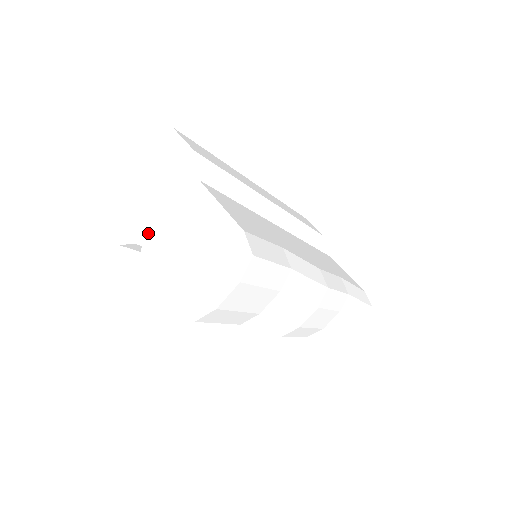
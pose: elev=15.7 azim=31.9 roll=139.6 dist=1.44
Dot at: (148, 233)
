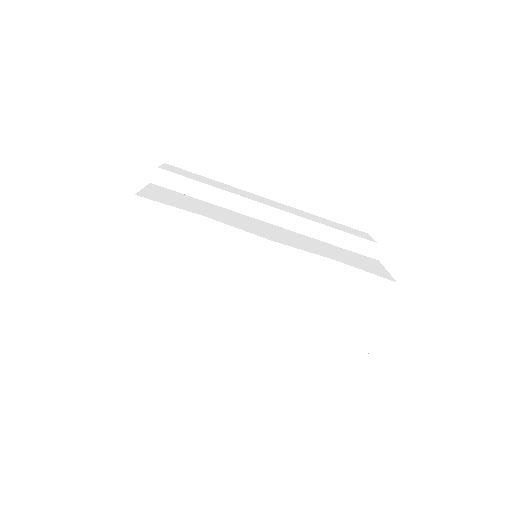
Dot at: occluded
